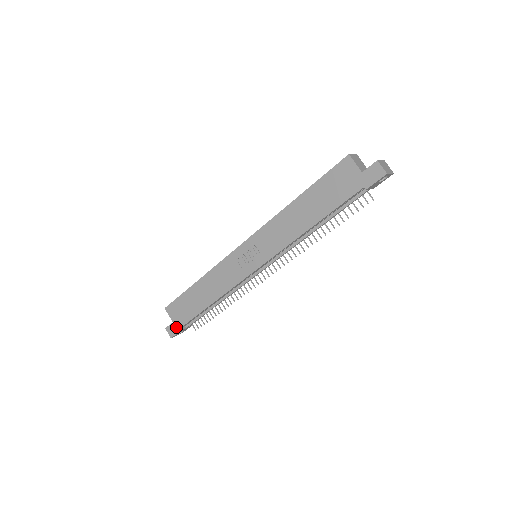
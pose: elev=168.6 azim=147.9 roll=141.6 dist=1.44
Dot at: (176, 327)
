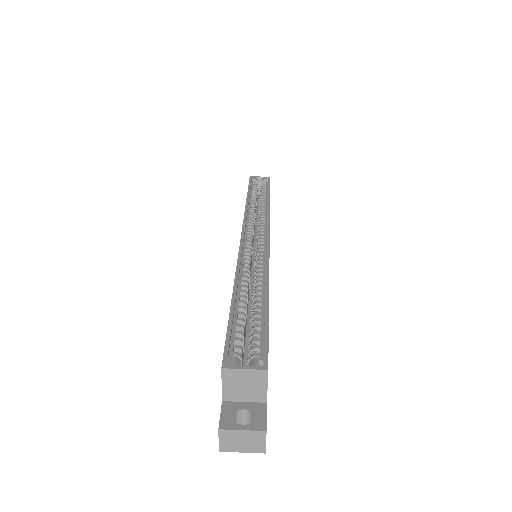
Dot at: occluded
